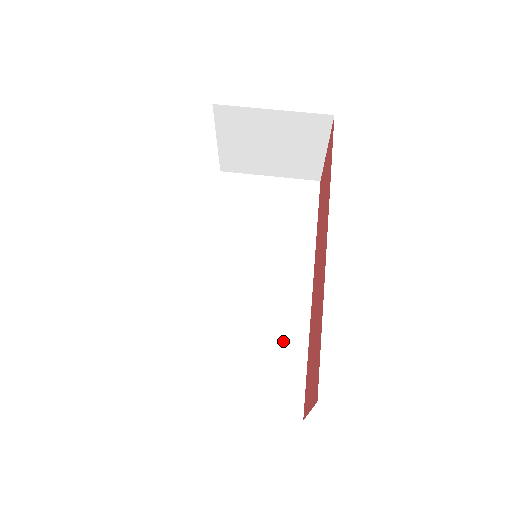
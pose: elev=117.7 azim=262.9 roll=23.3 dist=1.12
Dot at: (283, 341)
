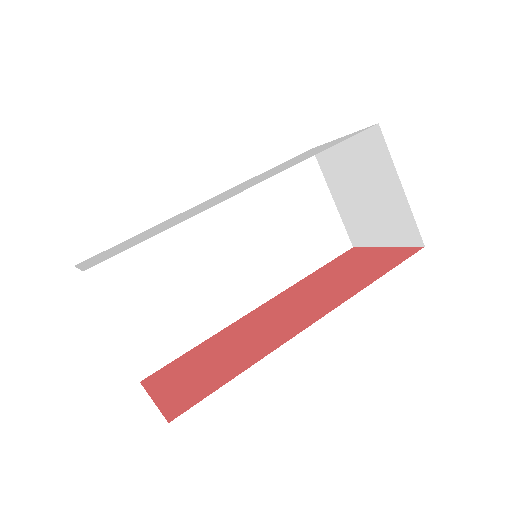
Dot at: (194, 318)
